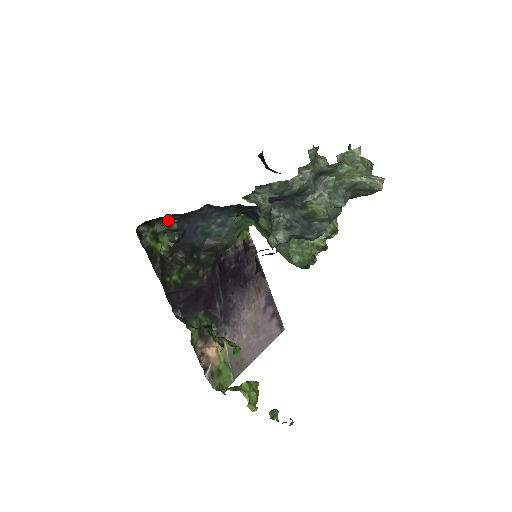
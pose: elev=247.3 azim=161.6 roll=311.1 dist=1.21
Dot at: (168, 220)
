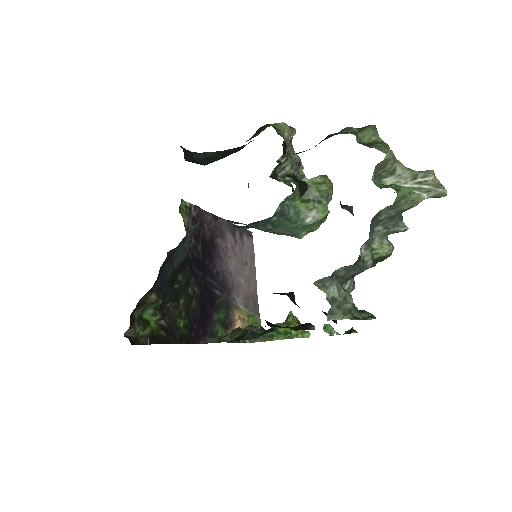
Dot at: (142, 299)
